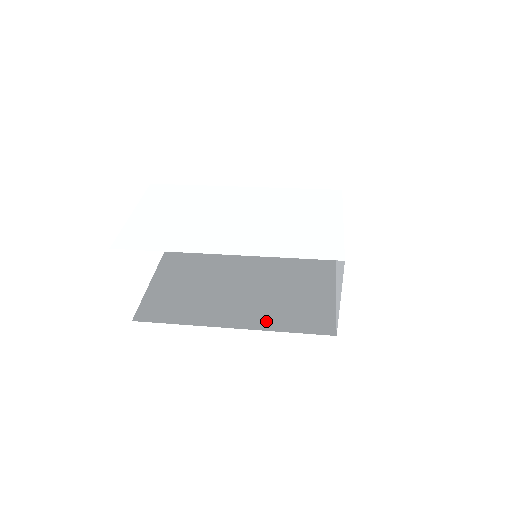
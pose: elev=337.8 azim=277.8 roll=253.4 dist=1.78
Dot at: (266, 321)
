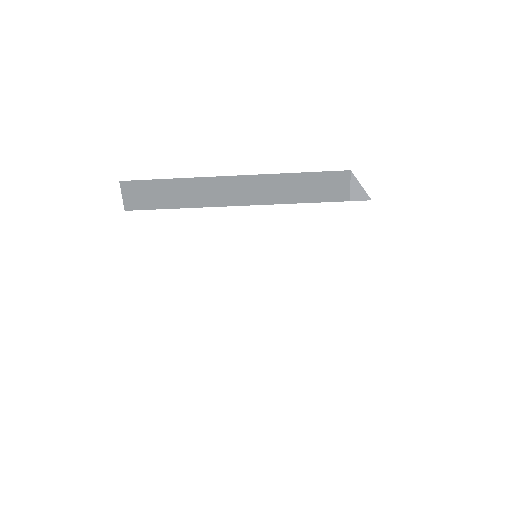
Dot at: (270, 222)
